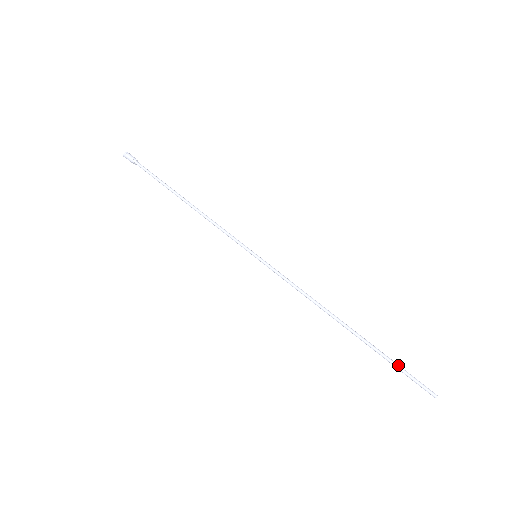
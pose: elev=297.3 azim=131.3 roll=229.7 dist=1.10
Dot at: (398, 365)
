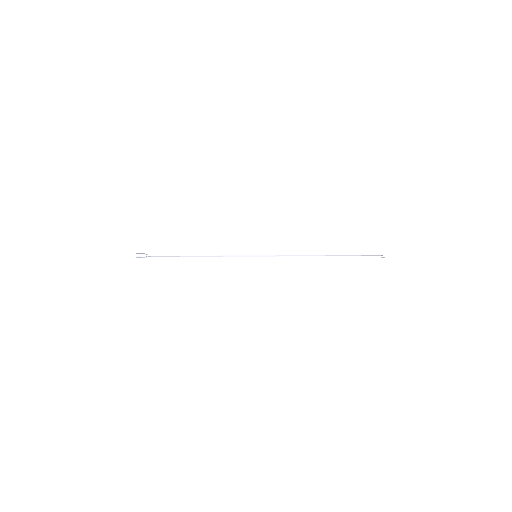
Dot at: (360, 255)
